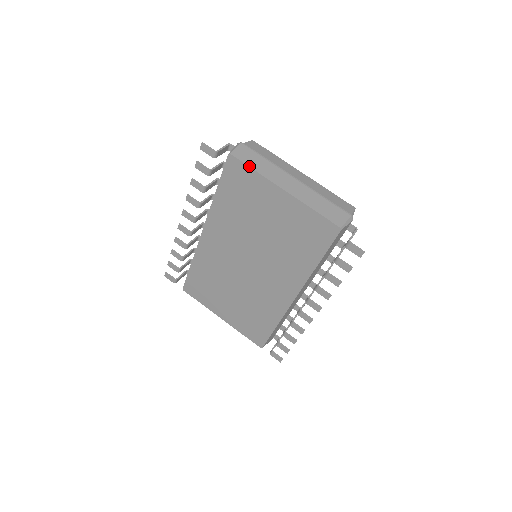
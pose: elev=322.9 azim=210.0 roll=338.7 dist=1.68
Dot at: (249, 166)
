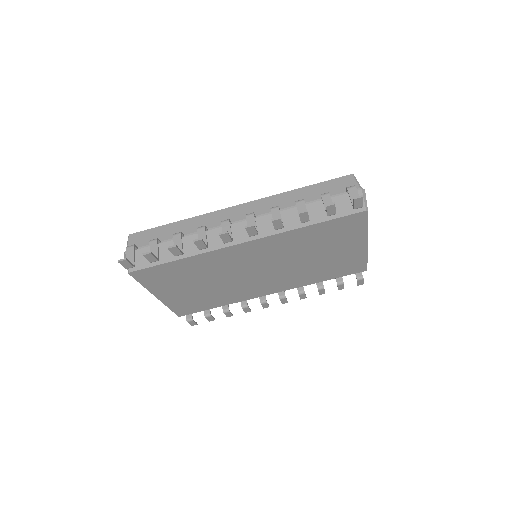
Dot at: occluded
